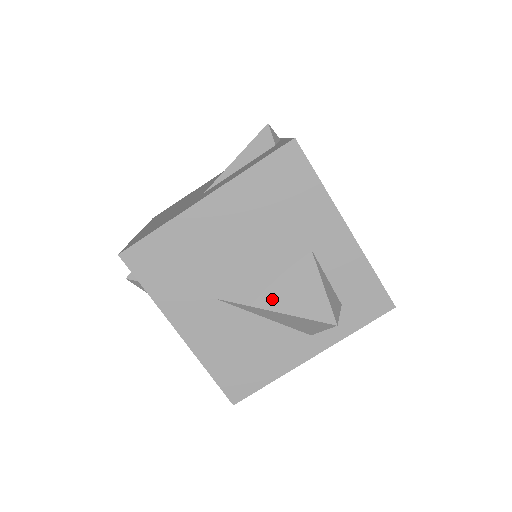
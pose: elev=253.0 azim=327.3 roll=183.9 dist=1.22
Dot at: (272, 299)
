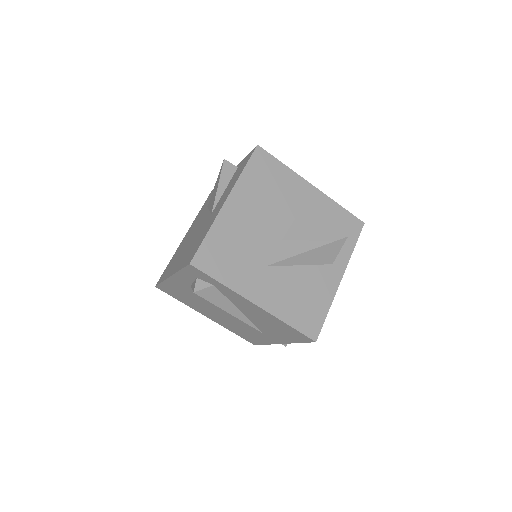
Dot at: (300, 245)
